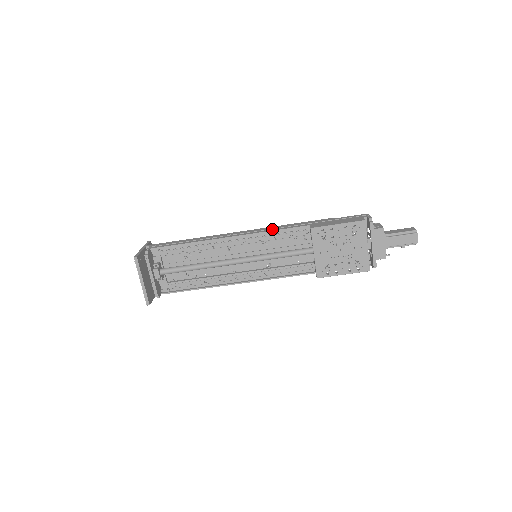
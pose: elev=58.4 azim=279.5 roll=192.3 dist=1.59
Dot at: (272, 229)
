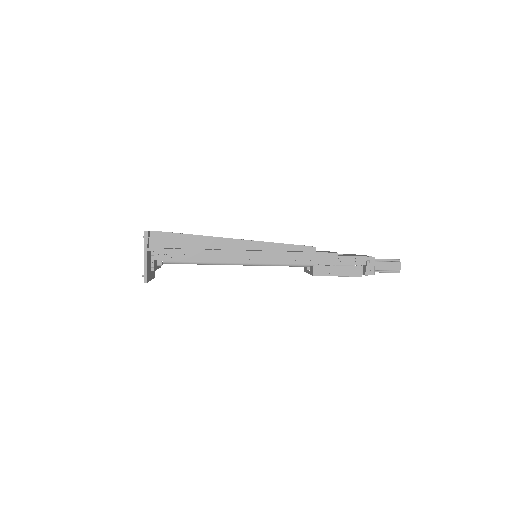
Dot at: (278, 259)
